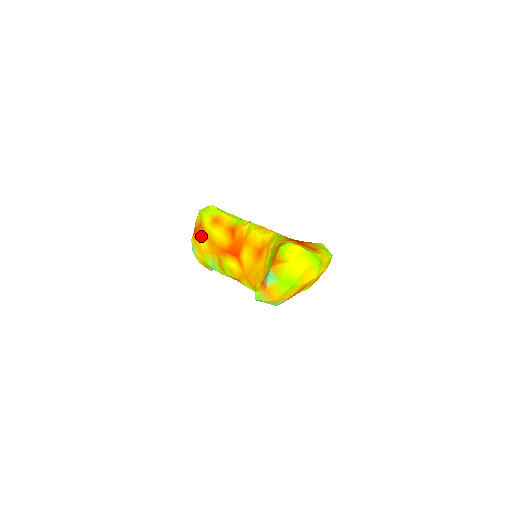
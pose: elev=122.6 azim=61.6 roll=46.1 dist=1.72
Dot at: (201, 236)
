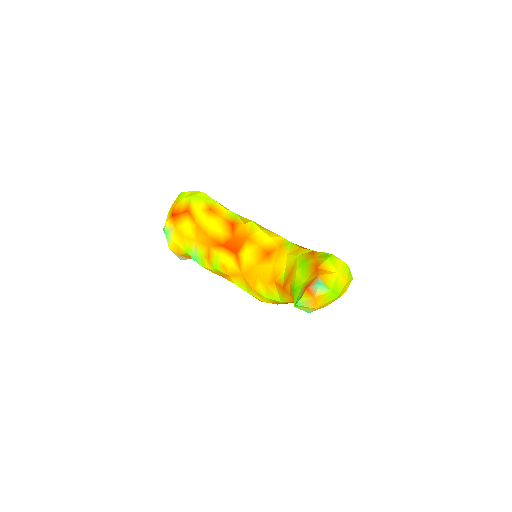
Dot at: (187, 222)
